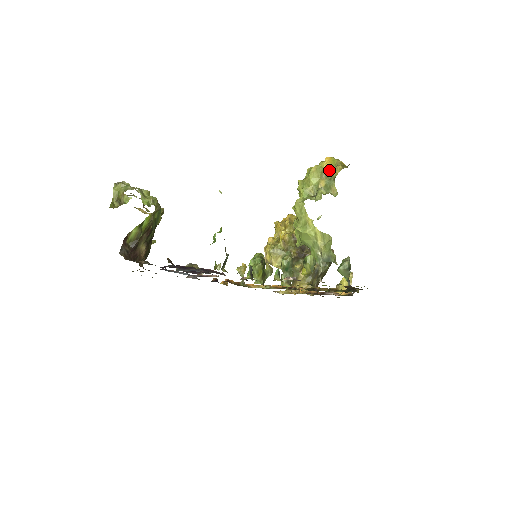
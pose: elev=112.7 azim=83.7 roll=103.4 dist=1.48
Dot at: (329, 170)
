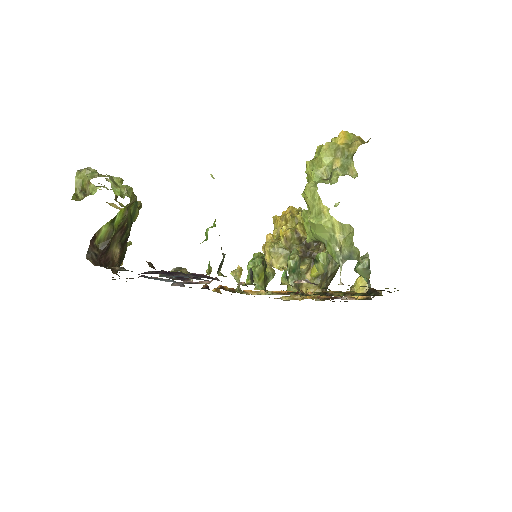
Dot at: (345, 146)
